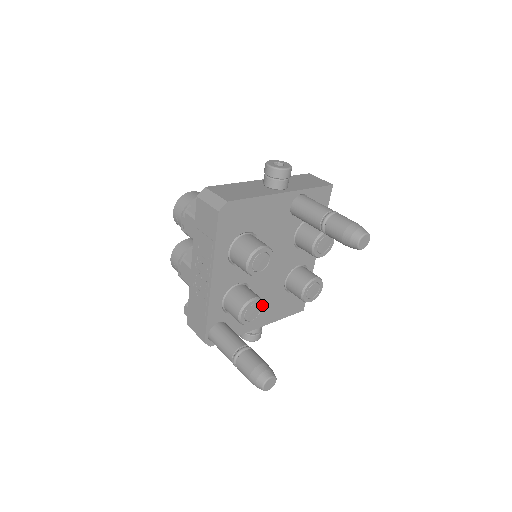
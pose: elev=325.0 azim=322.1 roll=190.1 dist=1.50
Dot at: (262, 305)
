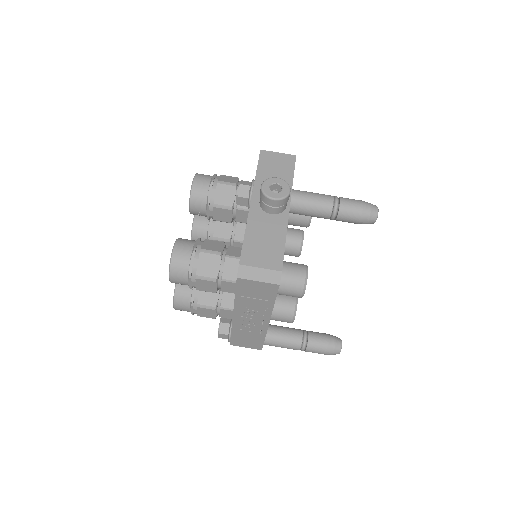
Dot at: occluded
